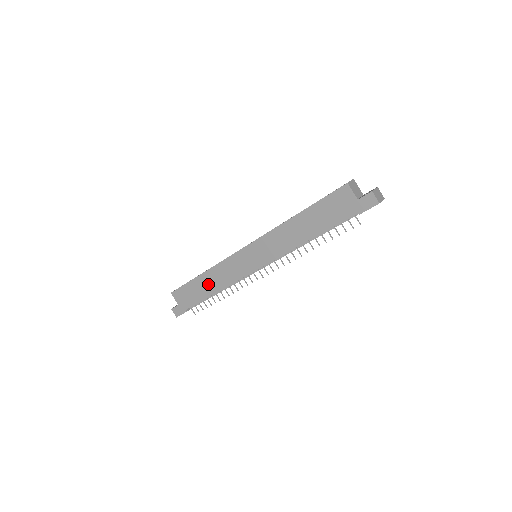
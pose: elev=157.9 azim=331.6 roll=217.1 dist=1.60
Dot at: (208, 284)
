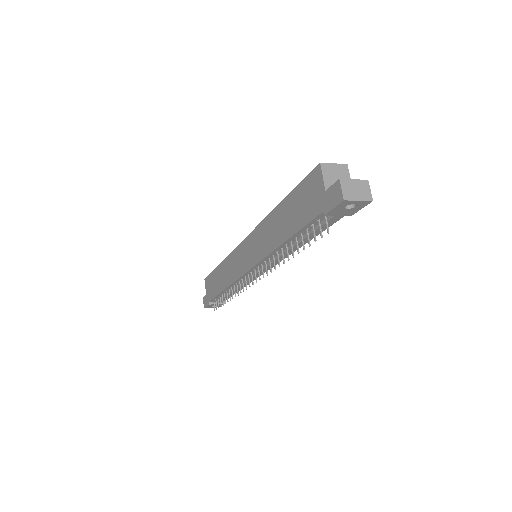
Dot at: (221, 277)
